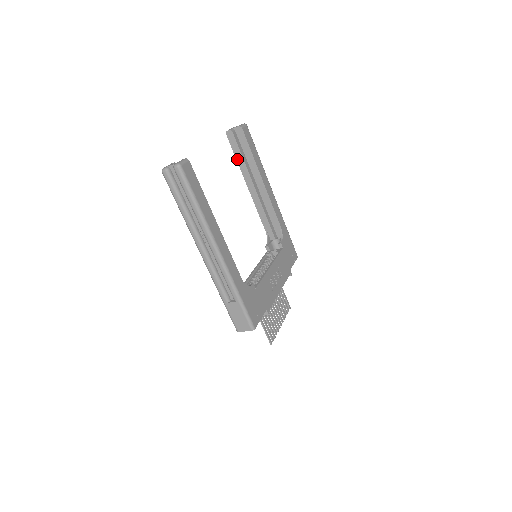
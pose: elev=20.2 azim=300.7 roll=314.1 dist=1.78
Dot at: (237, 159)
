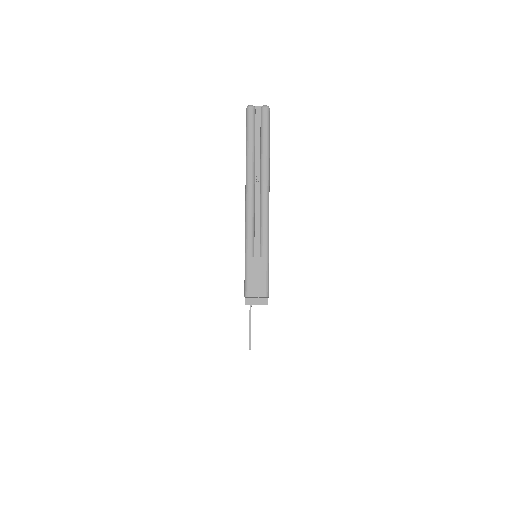
Dot at: occluded
